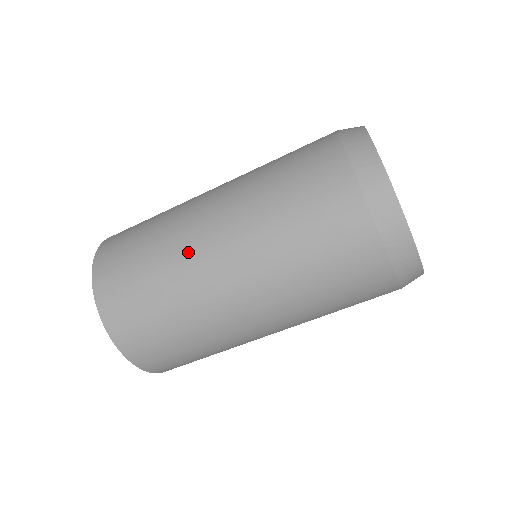
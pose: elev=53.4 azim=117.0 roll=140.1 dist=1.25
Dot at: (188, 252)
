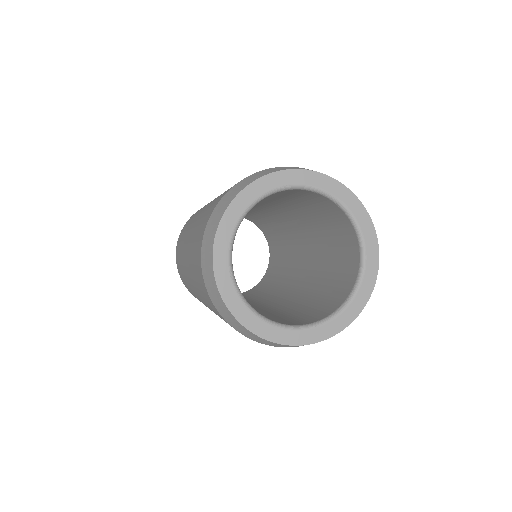
Dot at: (184, 244)
